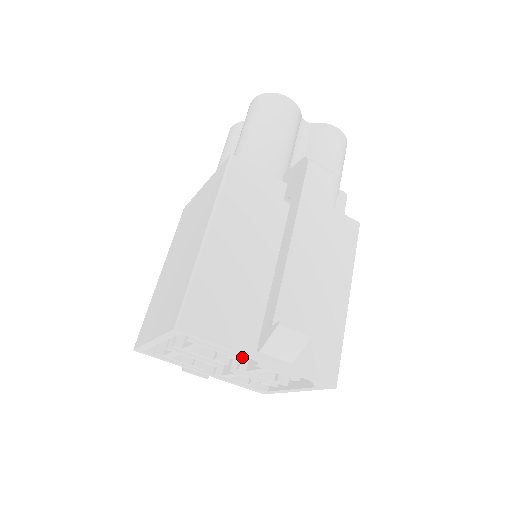
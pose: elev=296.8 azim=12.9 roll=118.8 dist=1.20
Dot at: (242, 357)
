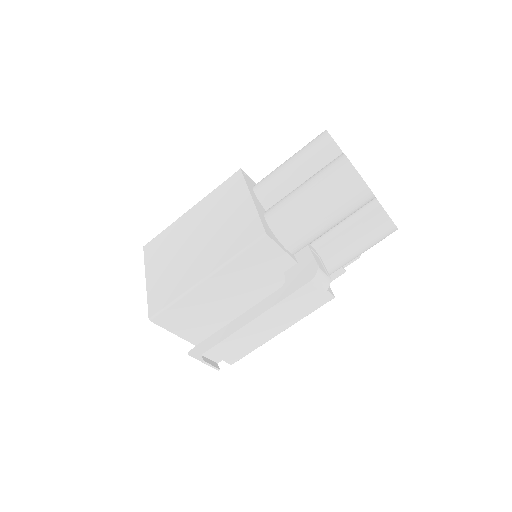
Dot at: occluded
